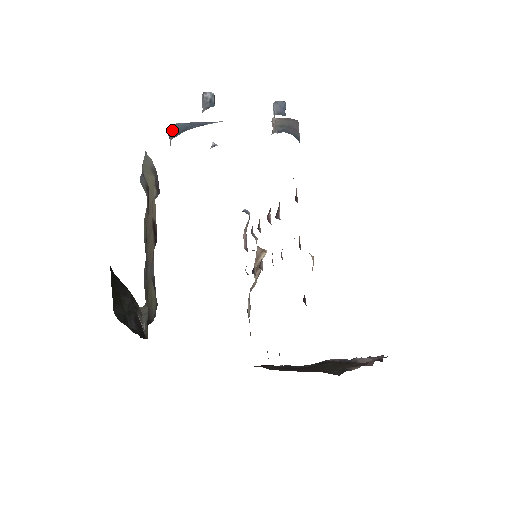
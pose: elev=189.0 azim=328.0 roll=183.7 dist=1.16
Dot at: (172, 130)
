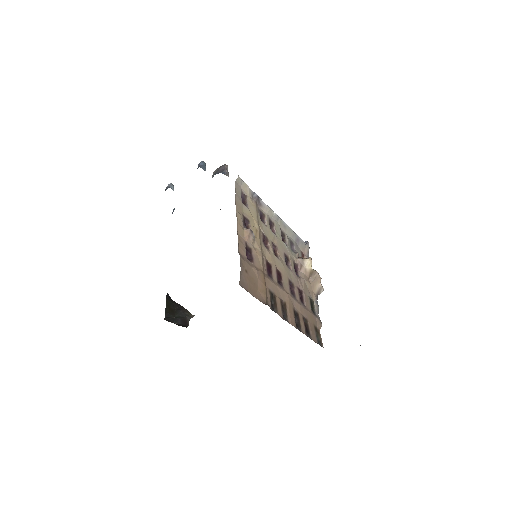
Dot at: (172, 213)
